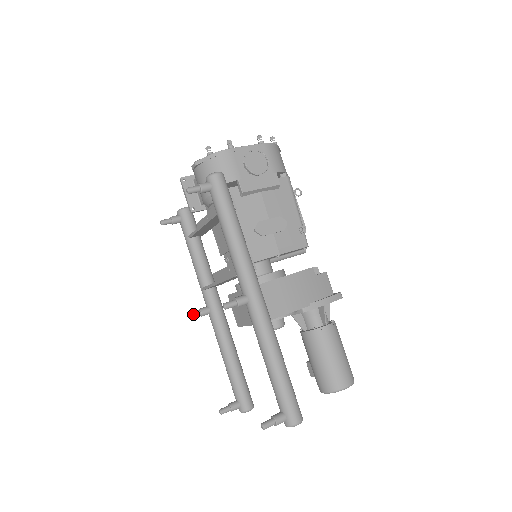
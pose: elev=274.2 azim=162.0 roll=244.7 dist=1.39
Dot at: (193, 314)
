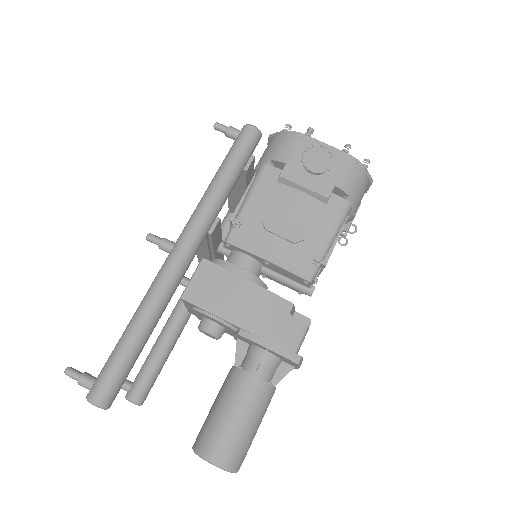
Dot at: occluded
